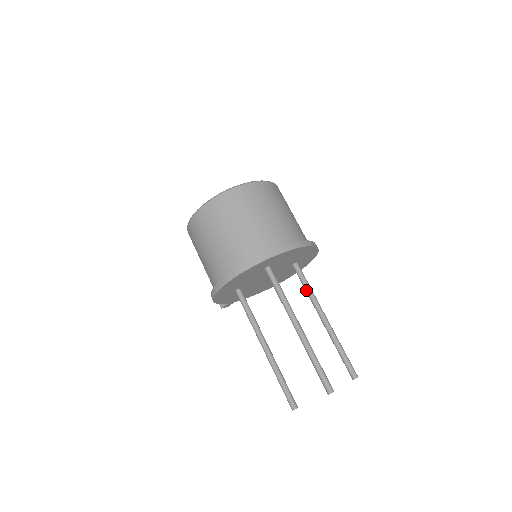
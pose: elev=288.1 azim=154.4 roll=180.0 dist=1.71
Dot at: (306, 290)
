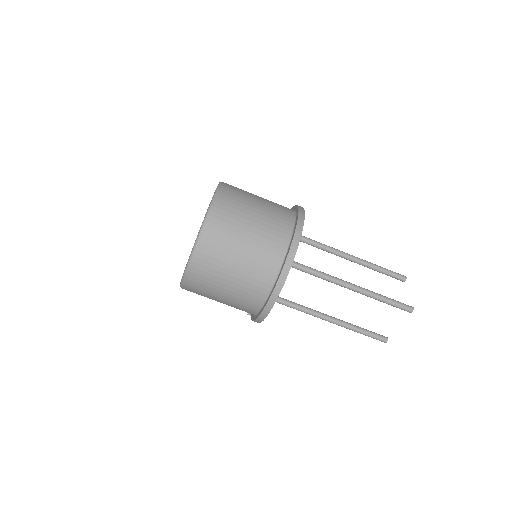
Dot at: (318, 248)
